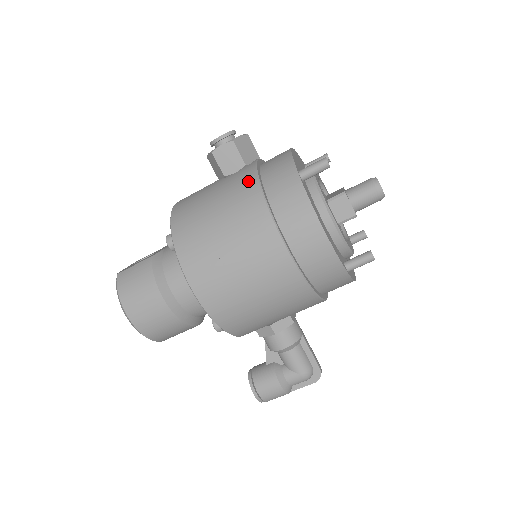
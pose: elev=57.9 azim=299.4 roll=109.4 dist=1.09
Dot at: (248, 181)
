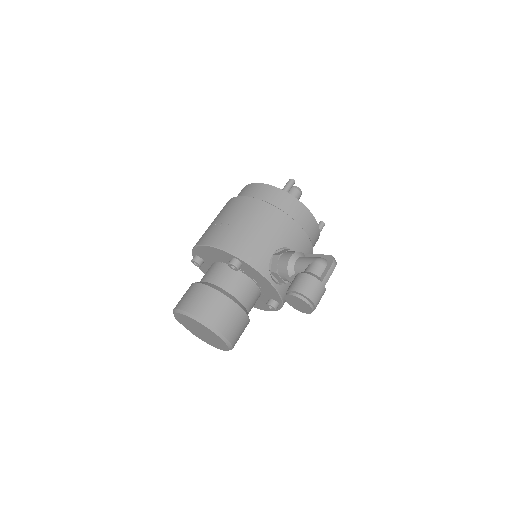
Dot at: occluded
